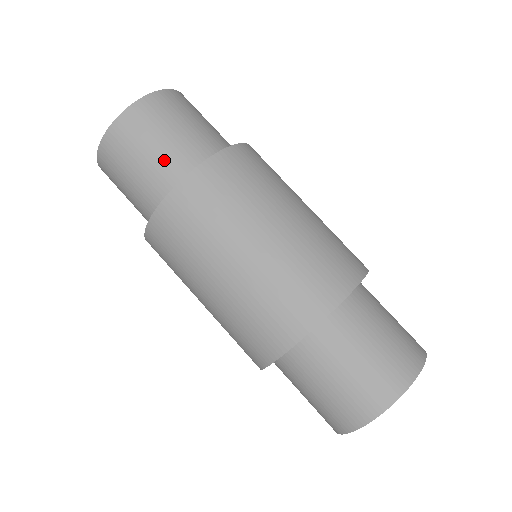
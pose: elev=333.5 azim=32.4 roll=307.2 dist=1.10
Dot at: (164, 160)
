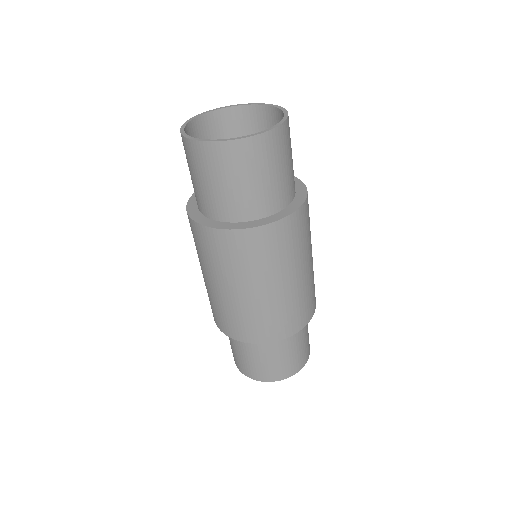
Dot at: (249, 196)
